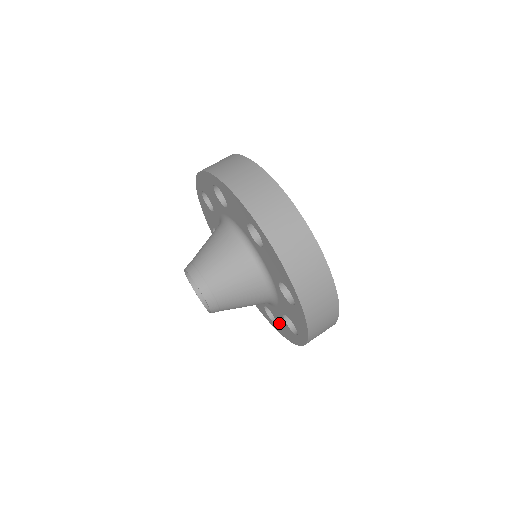
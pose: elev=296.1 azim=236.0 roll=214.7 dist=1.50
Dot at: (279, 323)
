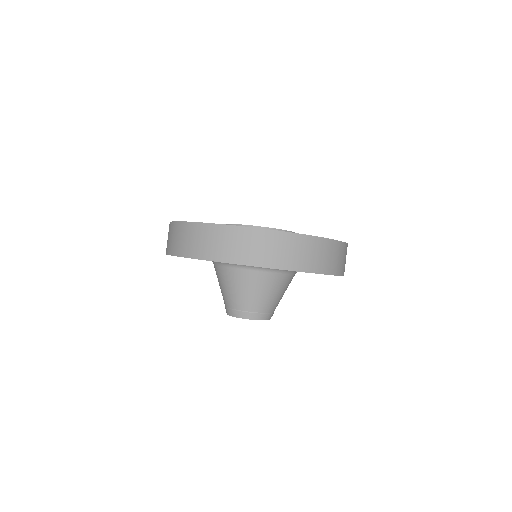
Dot at: occluded
